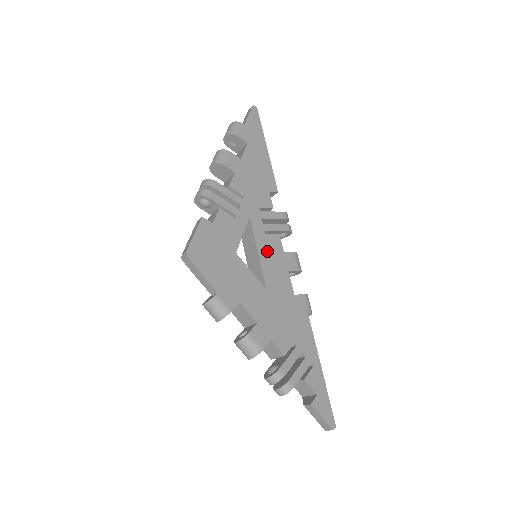
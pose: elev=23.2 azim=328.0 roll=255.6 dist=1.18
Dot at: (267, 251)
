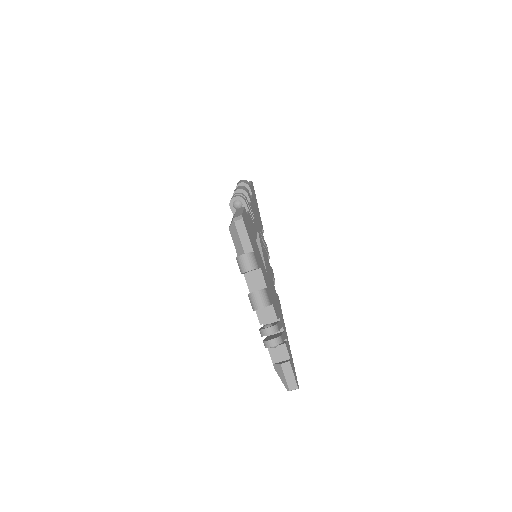
Dot at: (265, 255)
